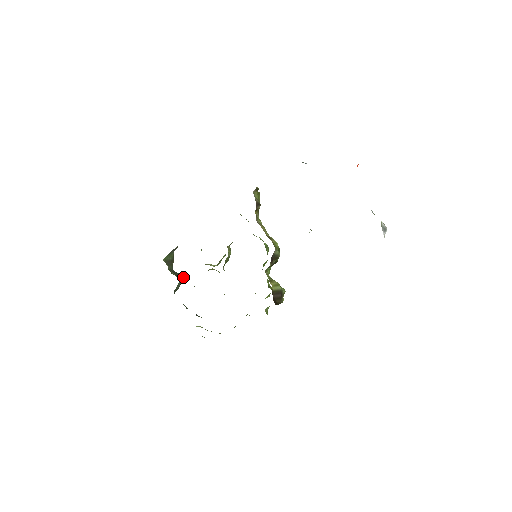
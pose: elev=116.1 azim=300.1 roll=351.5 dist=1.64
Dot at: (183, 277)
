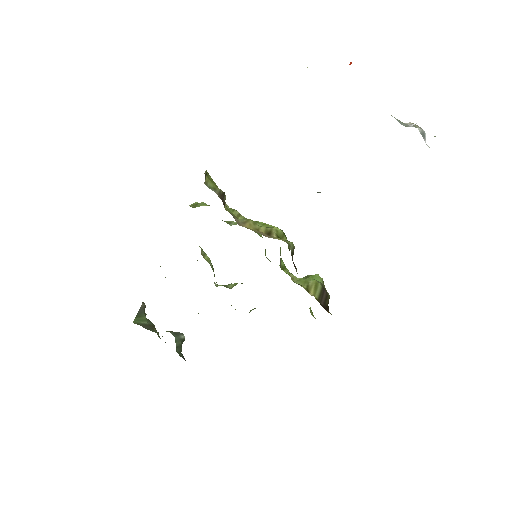
Dot at: (178, 332)
